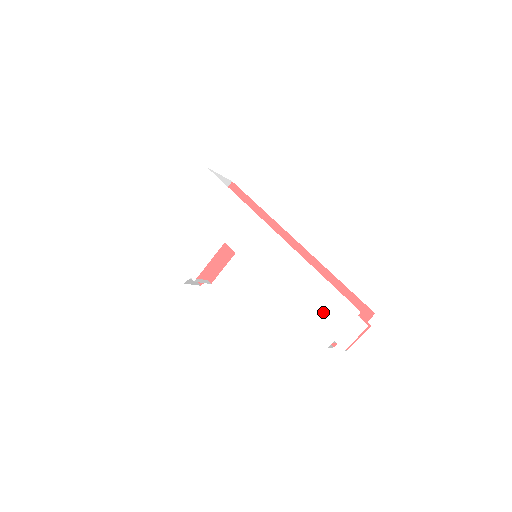
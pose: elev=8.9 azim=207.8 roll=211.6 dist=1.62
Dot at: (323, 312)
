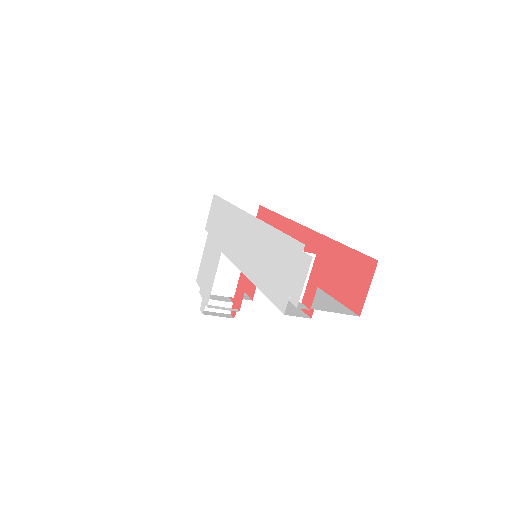
Dot at: (278, 270)
